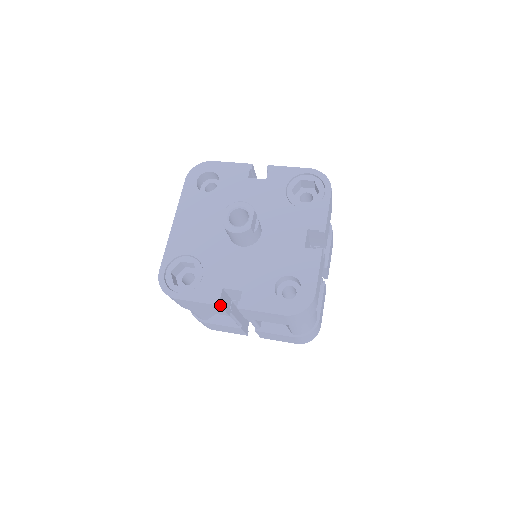
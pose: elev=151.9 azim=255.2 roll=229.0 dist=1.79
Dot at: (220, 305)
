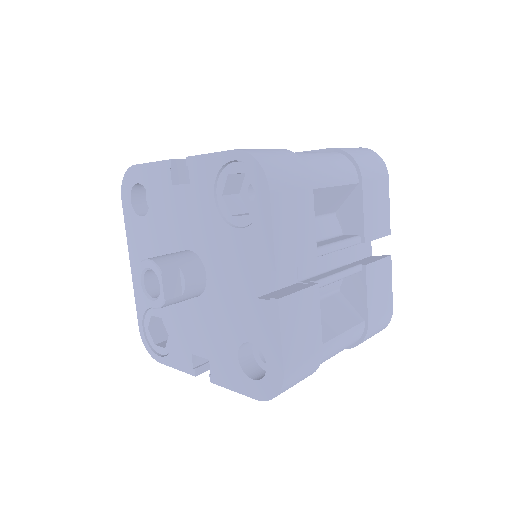
Dot at: (195, 375)
